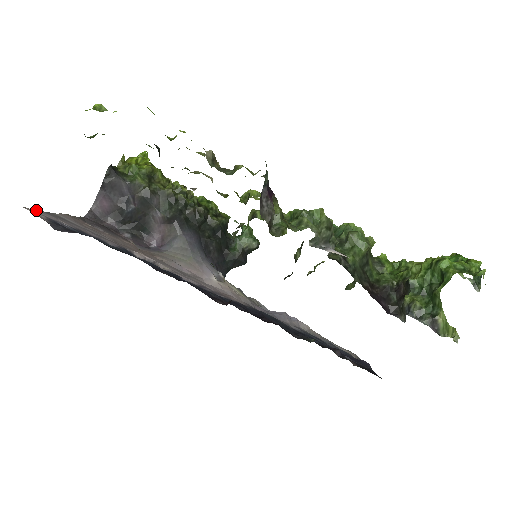
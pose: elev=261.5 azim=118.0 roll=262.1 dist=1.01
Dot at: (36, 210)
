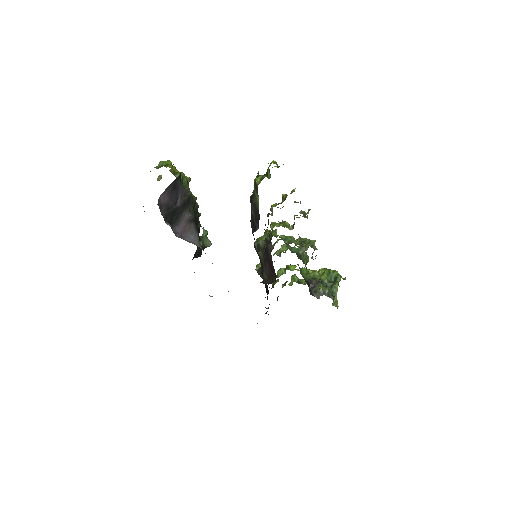
Dot at: occluded
